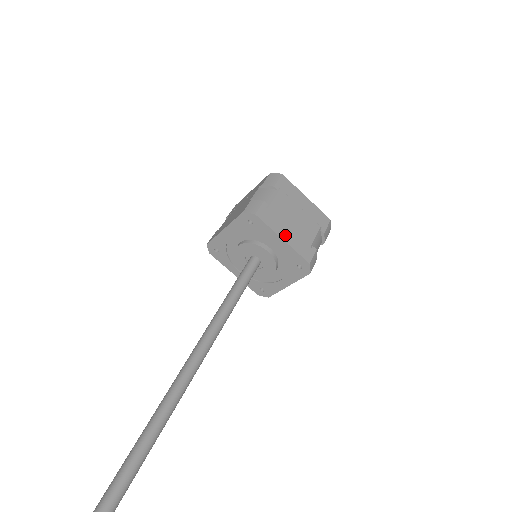
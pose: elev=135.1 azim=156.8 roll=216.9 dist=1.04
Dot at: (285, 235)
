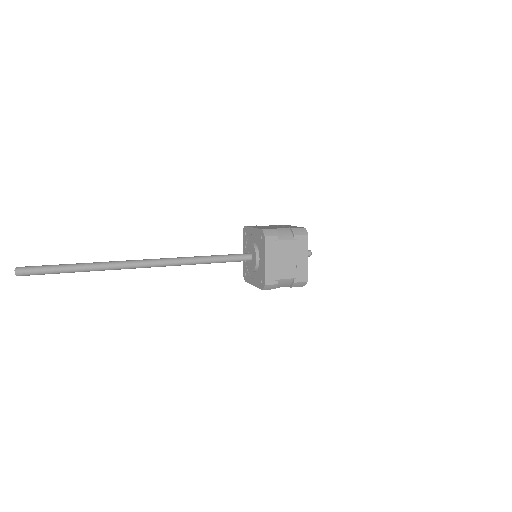
Dot at: (269, 261)
